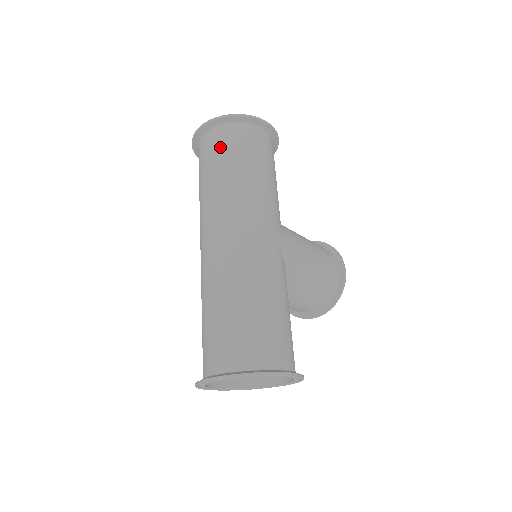
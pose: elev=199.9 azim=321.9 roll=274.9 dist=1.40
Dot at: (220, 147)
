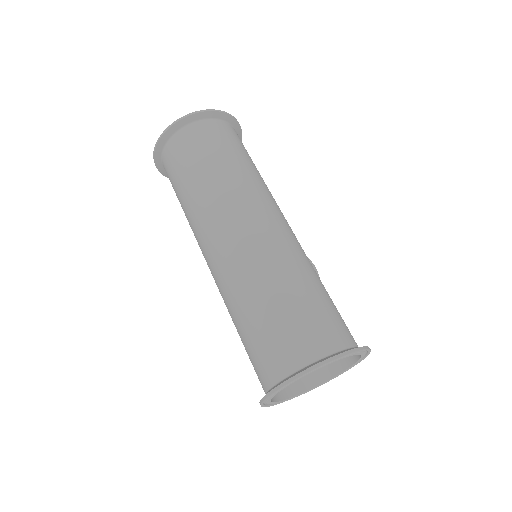
Dot at: (206, 141)
